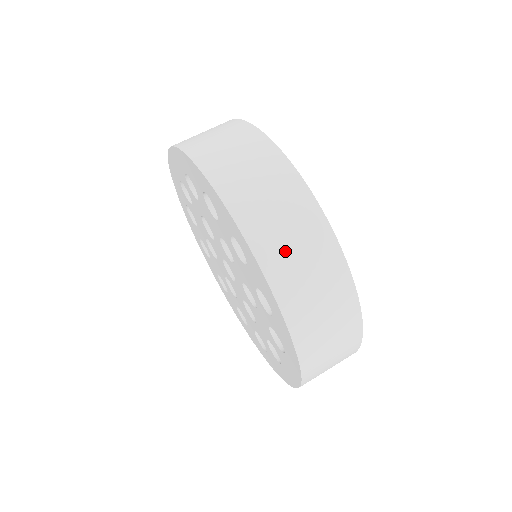
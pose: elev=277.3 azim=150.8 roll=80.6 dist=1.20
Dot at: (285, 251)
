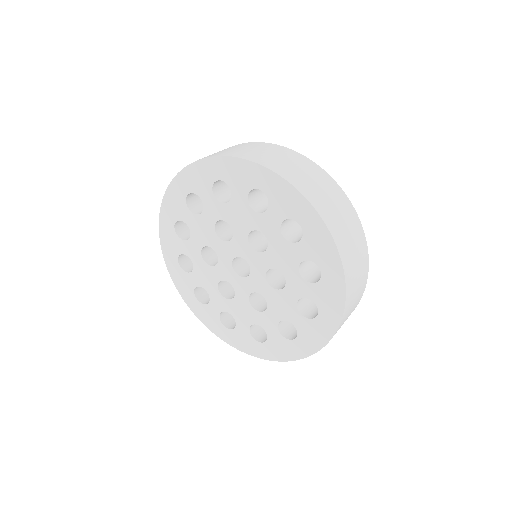
Dot at: occluded
